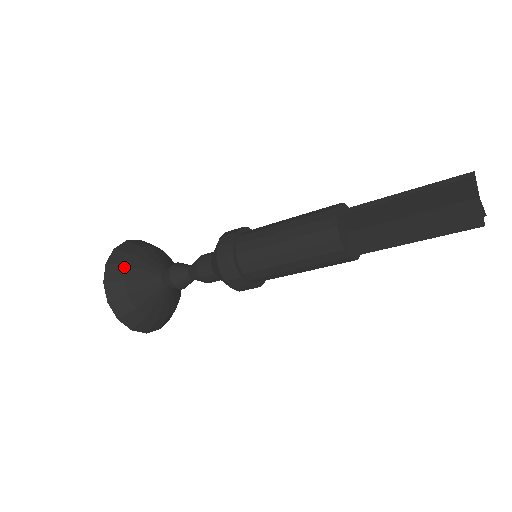
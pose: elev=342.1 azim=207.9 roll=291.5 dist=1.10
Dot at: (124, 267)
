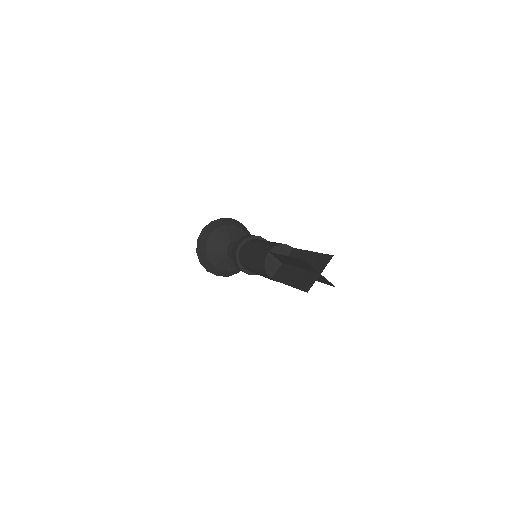
Dot at: (209, 234)
